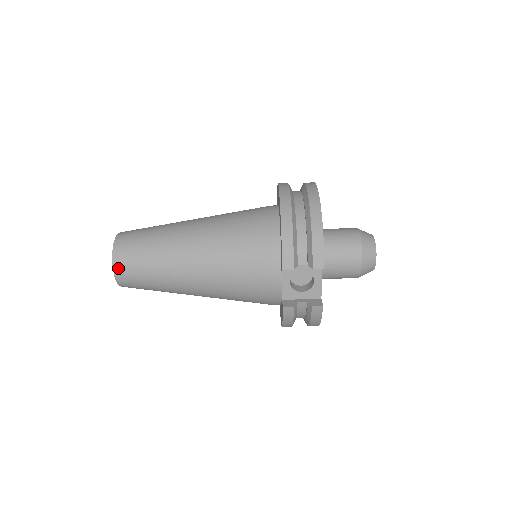
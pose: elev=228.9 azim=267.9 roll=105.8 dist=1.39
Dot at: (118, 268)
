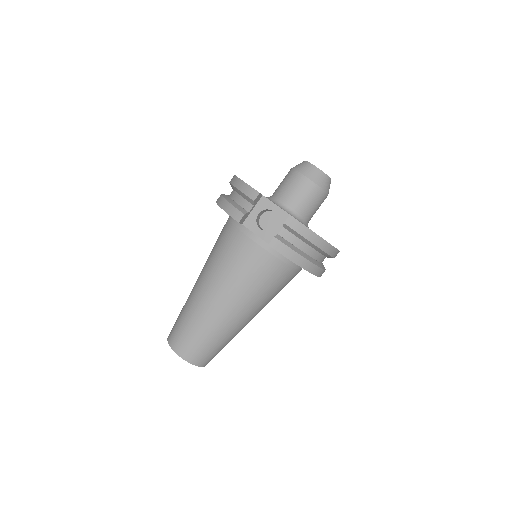
Dot at: (177, 349)
